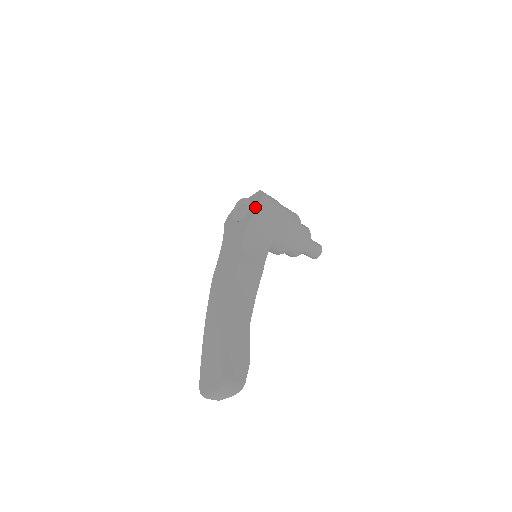
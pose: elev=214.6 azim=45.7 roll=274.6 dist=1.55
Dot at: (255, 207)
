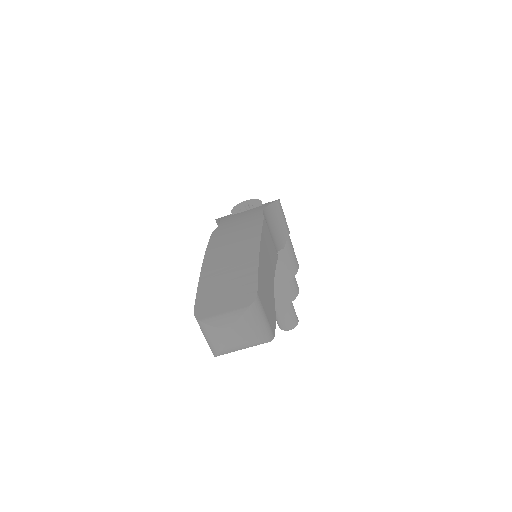
Dot at: occluded
